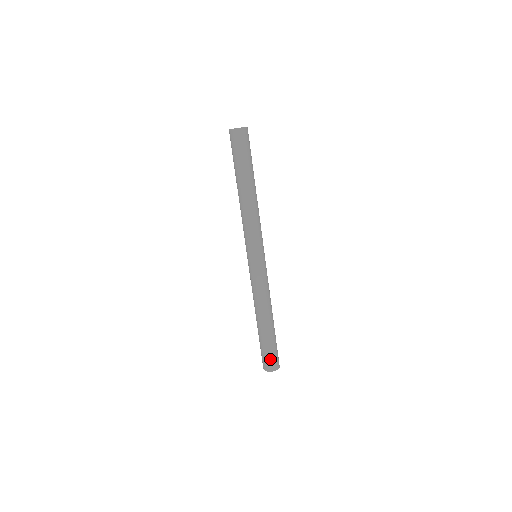
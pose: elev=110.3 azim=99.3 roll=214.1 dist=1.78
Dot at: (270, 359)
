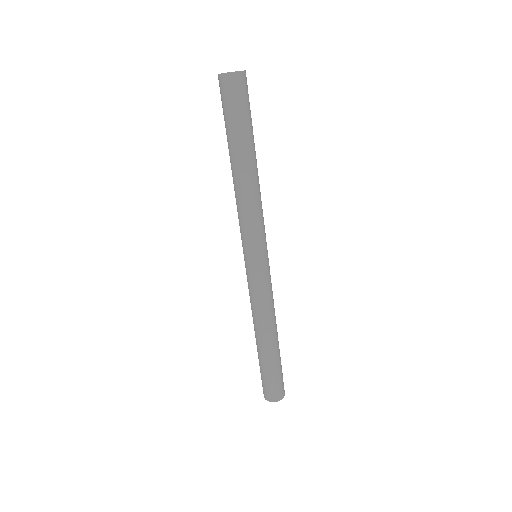
Dot at: (276, 387)
